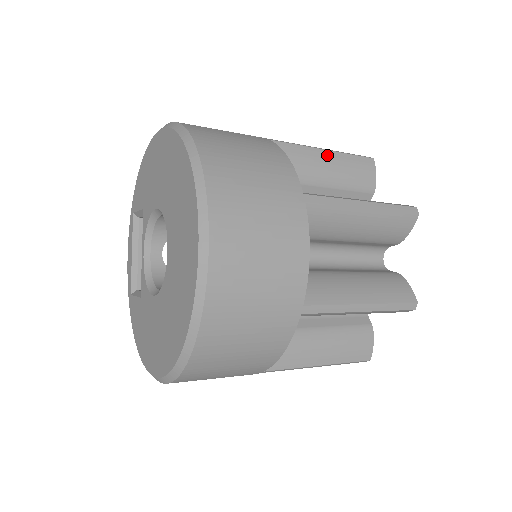
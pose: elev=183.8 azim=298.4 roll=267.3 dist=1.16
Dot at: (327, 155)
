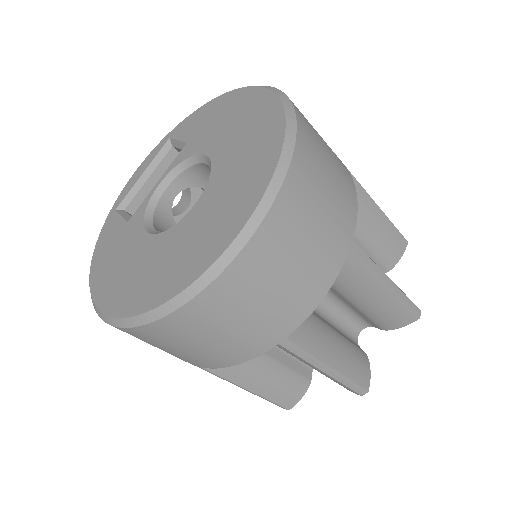
Dot at: (378, 214)
